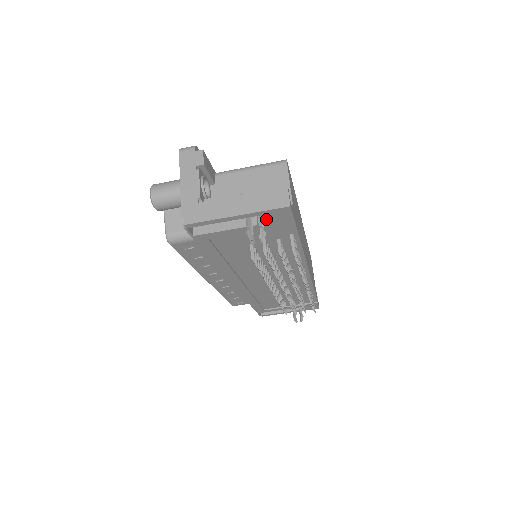
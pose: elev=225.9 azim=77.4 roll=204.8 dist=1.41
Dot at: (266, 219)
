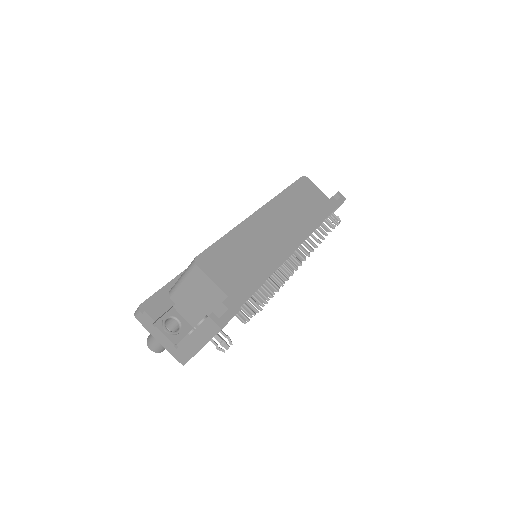
Dot at: occluded
